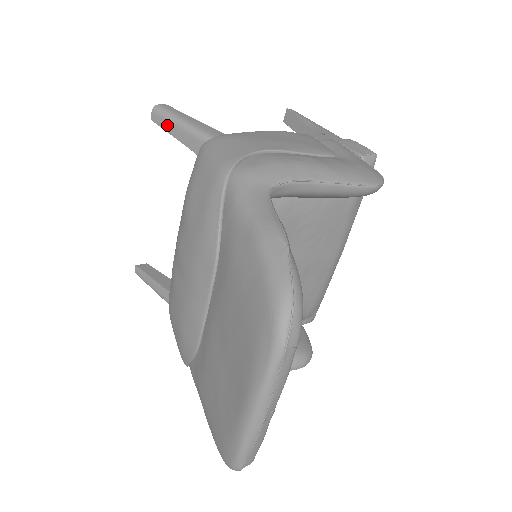
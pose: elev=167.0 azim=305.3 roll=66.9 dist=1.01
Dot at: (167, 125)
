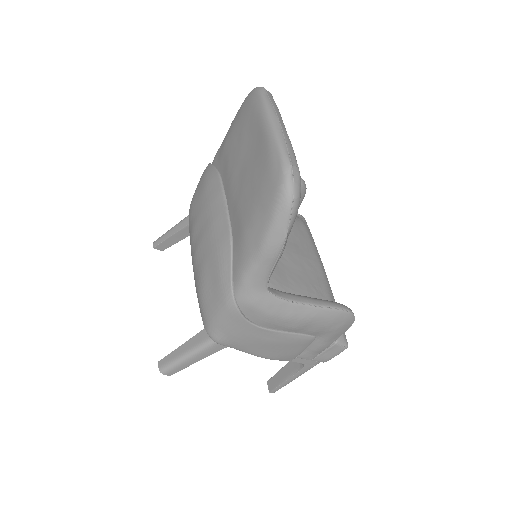
Dot at: (165, 236)
